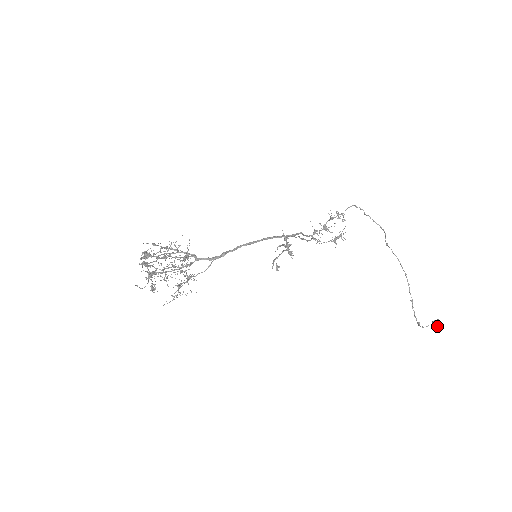
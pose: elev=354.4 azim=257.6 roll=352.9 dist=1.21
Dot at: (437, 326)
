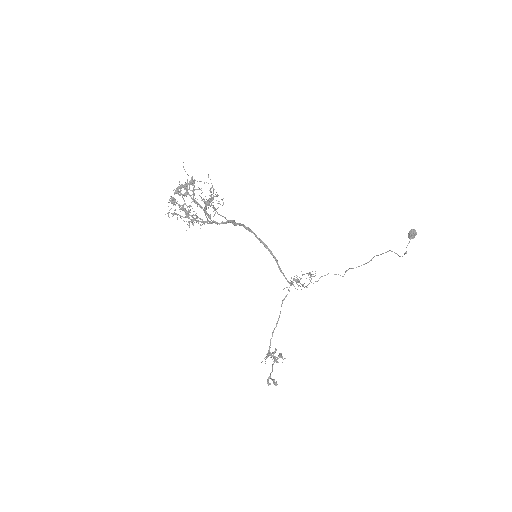
Dot at: (411, 230)
